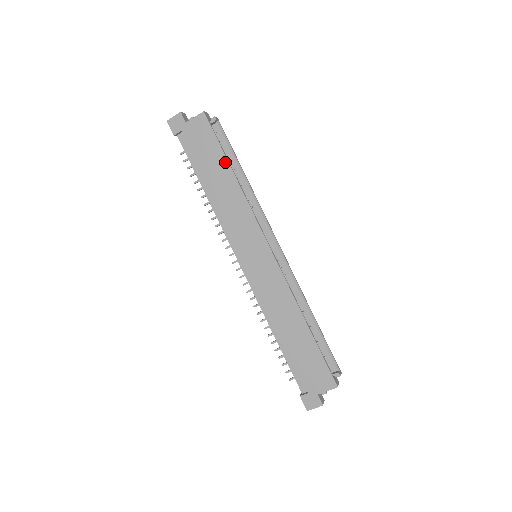
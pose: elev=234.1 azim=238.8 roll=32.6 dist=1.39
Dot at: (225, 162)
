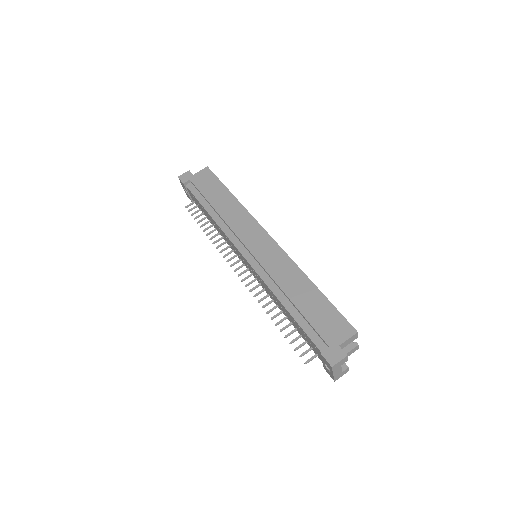
Dot at: (225, 190)
